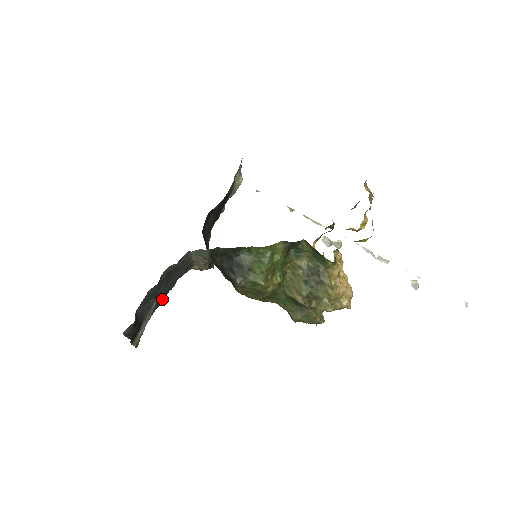
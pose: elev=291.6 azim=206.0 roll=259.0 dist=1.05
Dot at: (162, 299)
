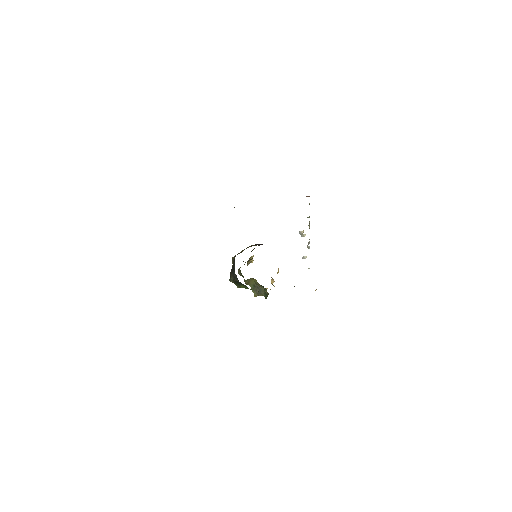
Dot at: occluded
